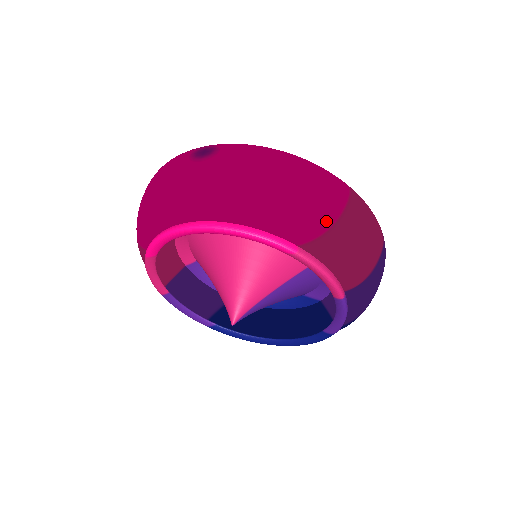
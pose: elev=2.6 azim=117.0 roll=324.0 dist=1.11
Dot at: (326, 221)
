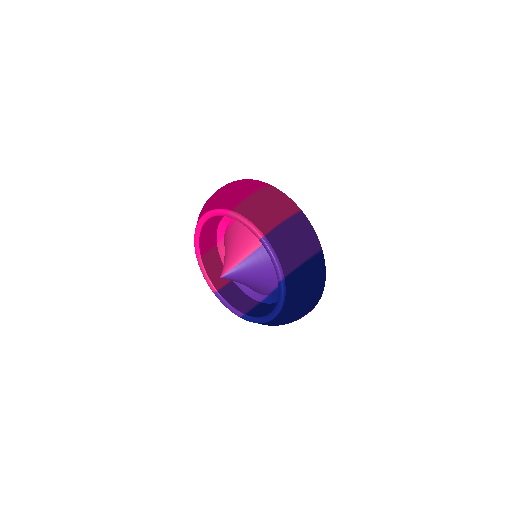
Dot at: (245, 195)
